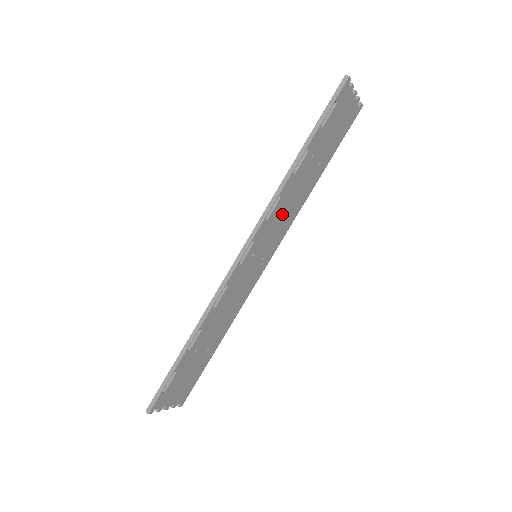
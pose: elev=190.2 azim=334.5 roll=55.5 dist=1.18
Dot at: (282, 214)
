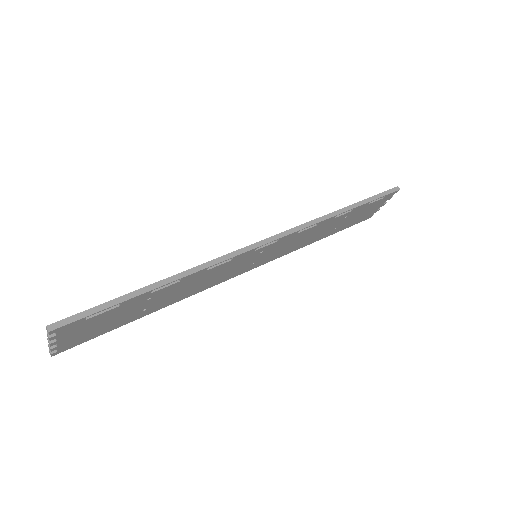
Dot at: (297, 240)
